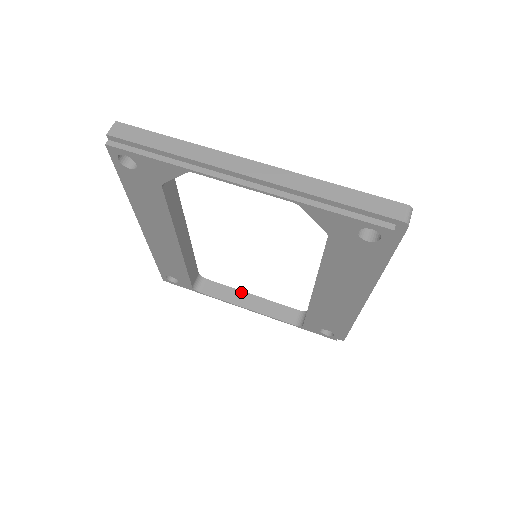
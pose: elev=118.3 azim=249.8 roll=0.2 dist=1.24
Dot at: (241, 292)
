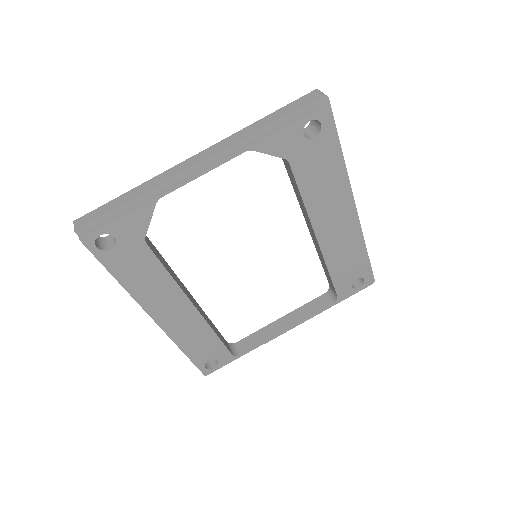
Dot at: (271, 324)
